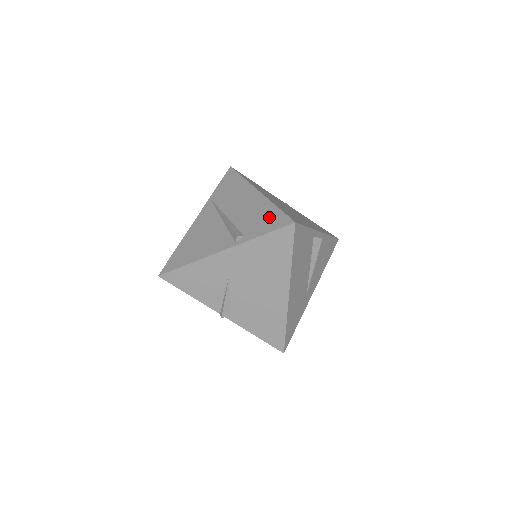
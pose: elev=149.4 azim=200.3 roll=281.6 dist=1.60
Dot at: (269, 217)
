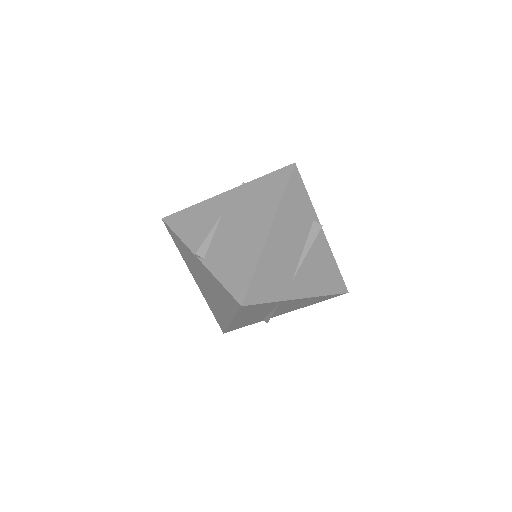
Dot at: occluded
